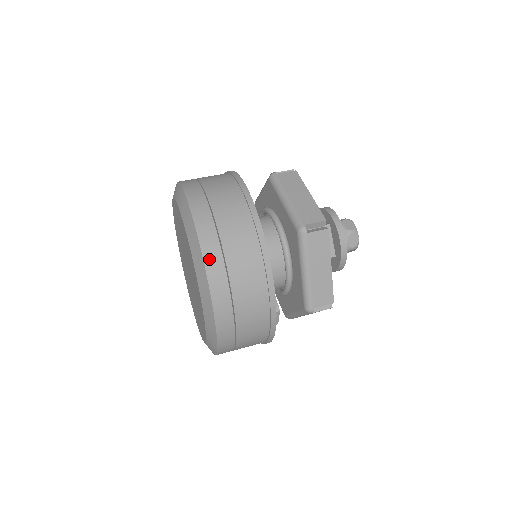
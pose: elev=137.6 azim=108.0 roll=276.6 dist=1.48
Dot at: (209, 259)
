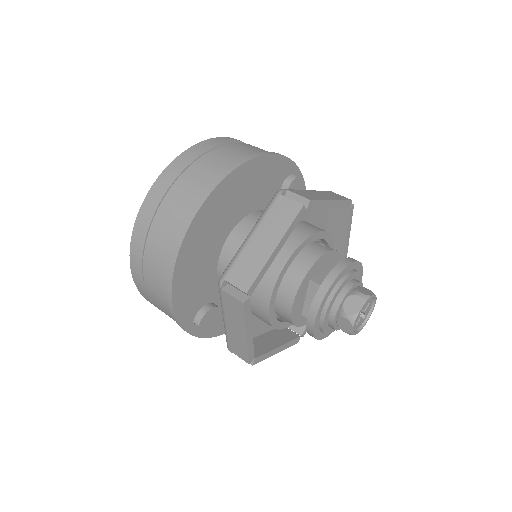
Dot at: (134, 245)
